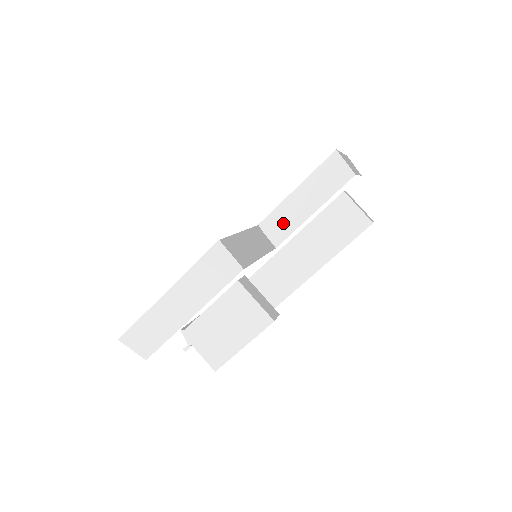
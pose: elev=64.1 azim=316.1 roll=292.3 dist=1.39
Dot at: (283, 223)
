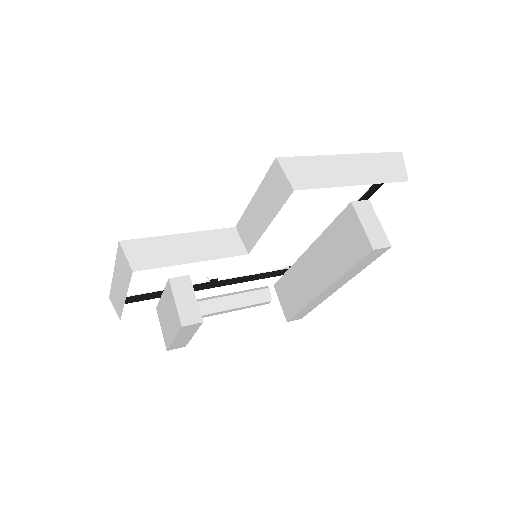
Dot at: (250, 230)
